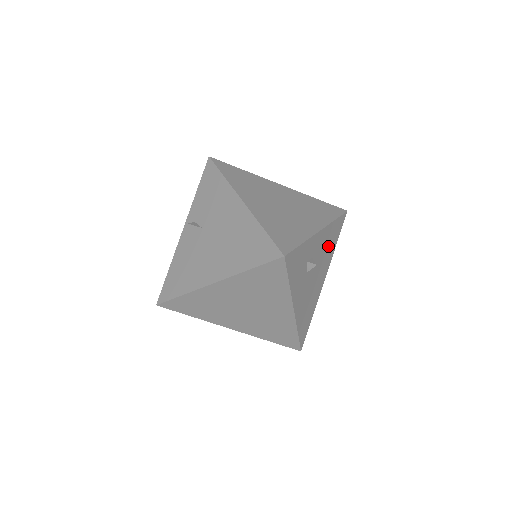
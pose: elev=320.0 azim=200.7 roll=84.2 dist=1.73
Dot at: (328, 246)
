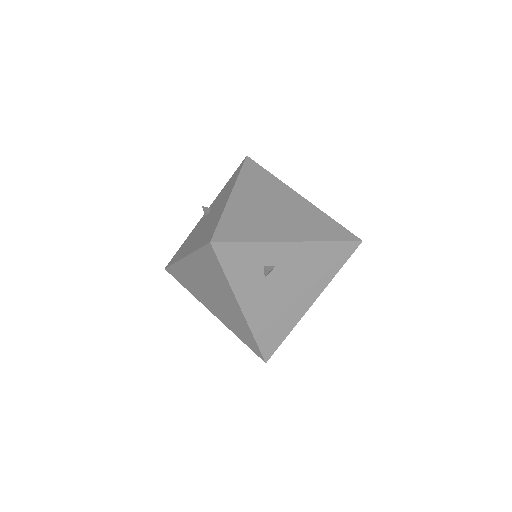
Dot at: (316, 266)
